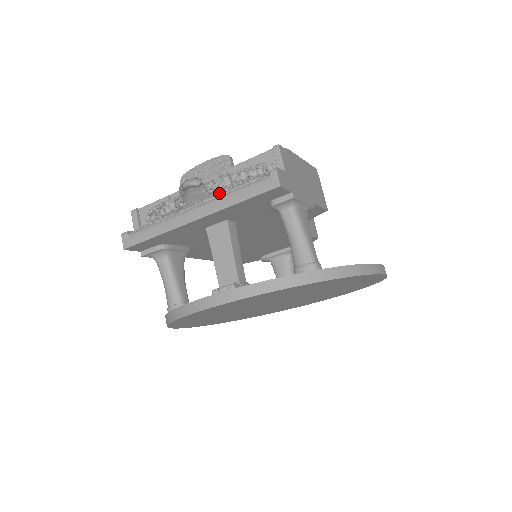
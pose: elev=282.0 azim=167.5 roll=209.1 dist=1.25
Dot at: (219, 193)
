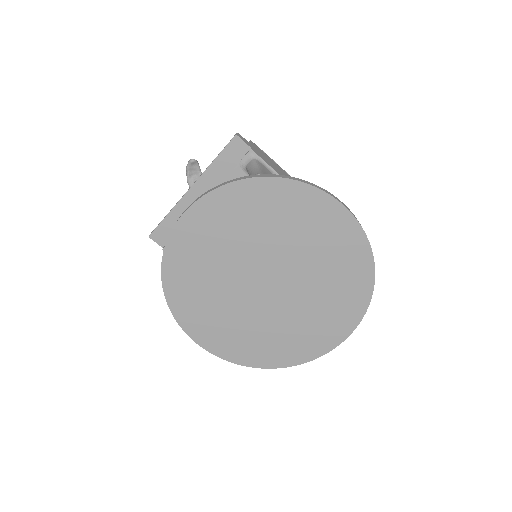
Dot at: occluded
